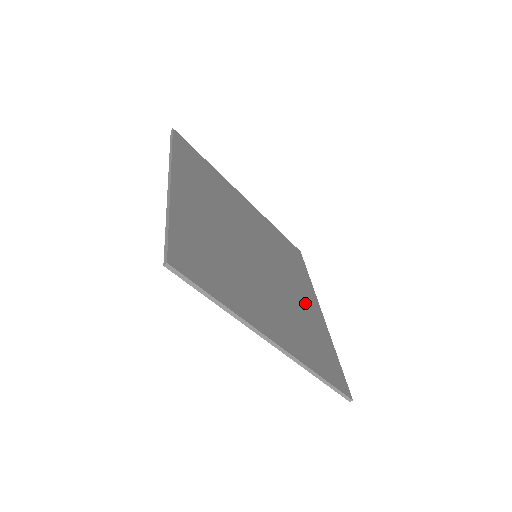
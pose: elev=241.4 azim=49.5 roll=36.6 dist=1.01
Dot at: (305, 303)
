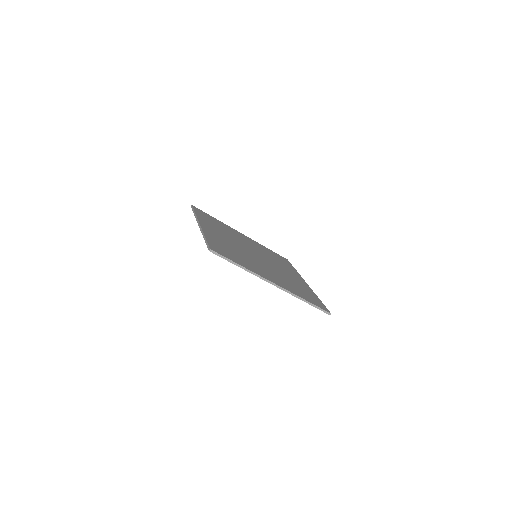
Dot at: (293, 277)
